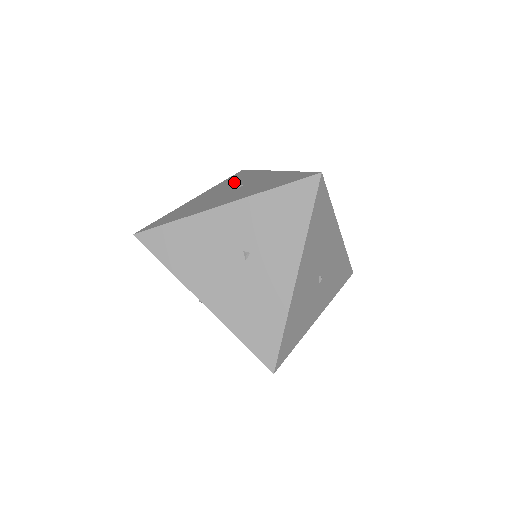
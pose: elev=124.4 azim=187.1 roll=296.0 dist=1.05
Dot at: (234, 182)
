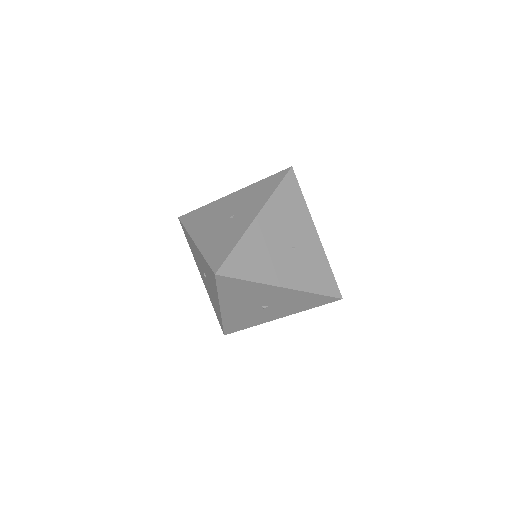
Dot at: (250, 198)
